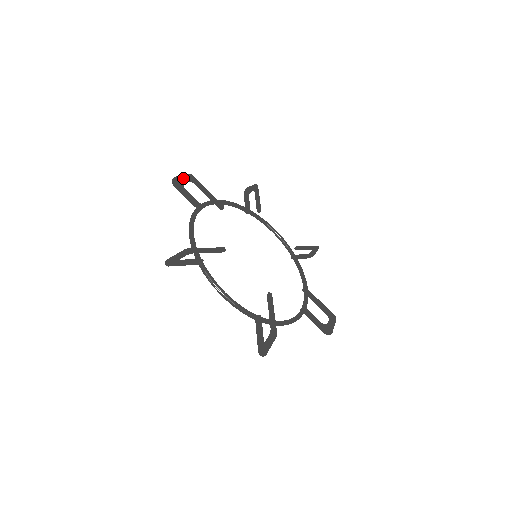
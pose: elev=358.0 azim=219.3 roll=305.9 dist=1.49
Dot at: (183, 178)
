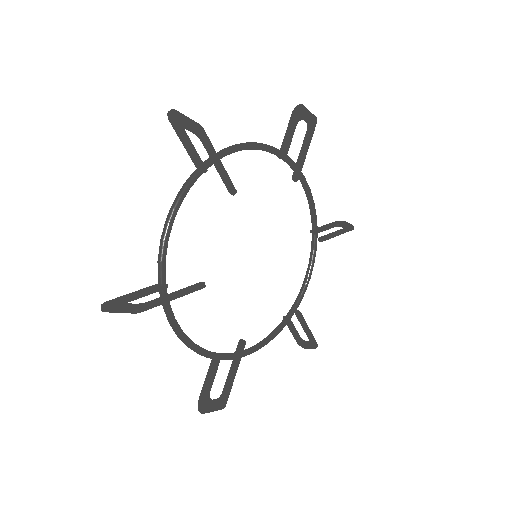
Dot at: (186, 123)
